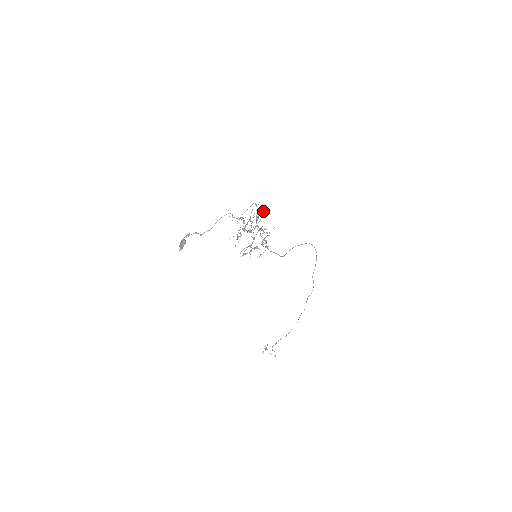
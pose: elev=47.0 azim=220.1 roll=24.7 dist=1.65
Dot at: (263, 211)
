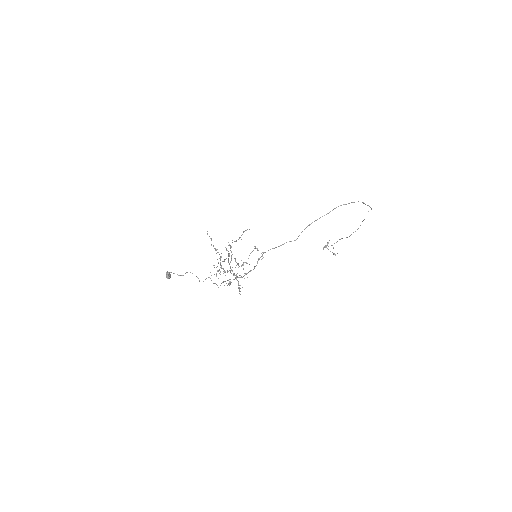
Dot at: occluded
